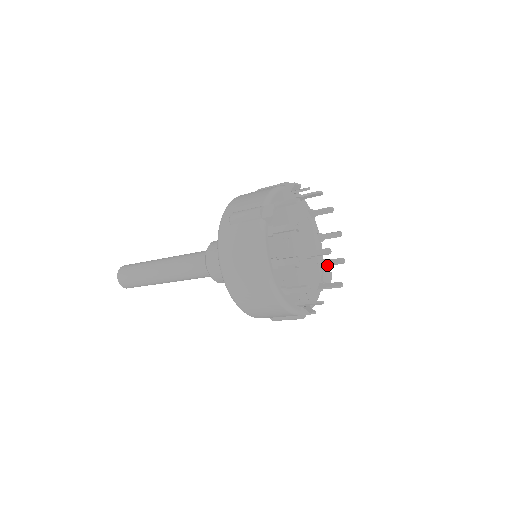
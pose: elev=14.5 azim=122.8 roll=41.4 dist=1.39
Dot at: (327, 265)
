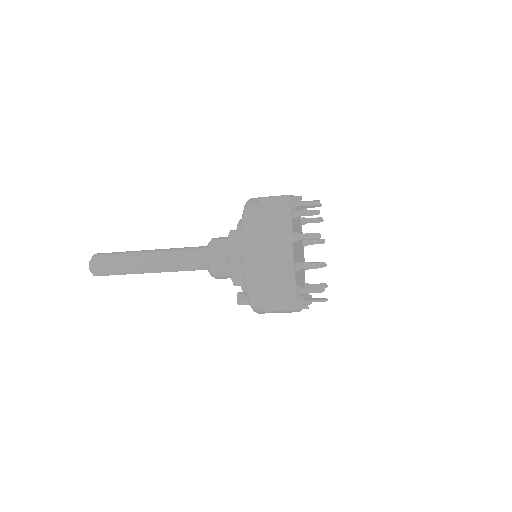
Dot at: occluded
